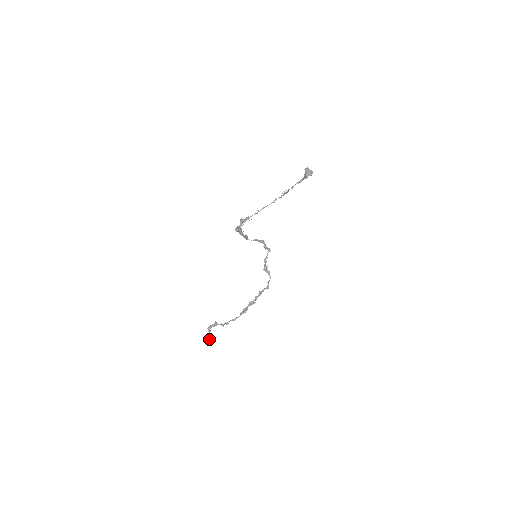
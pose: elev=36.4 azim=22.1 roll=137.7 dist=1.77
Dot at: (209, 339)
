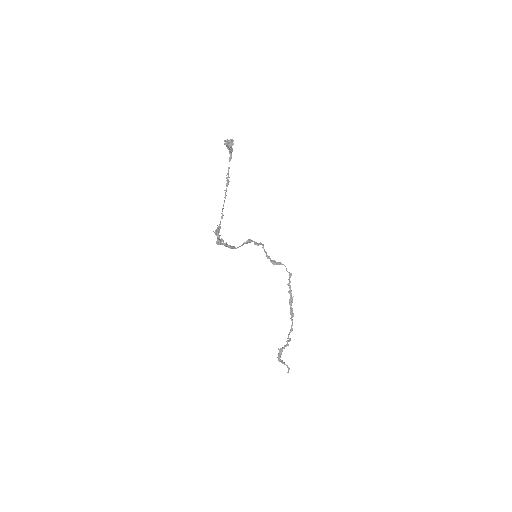
Dot at: occluded
